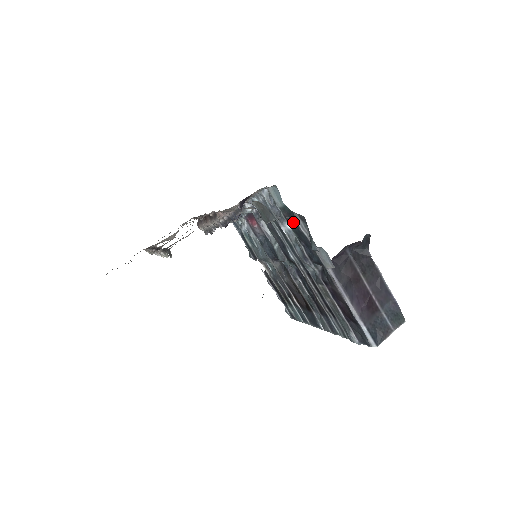
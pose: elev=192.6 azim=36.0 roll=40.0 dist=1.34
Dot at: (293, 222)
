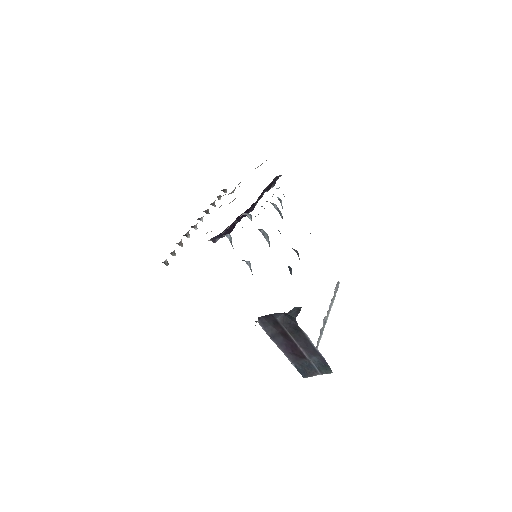
Dot at: occluded
